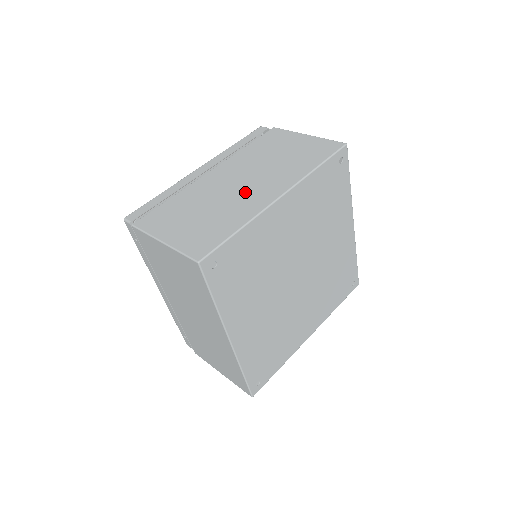
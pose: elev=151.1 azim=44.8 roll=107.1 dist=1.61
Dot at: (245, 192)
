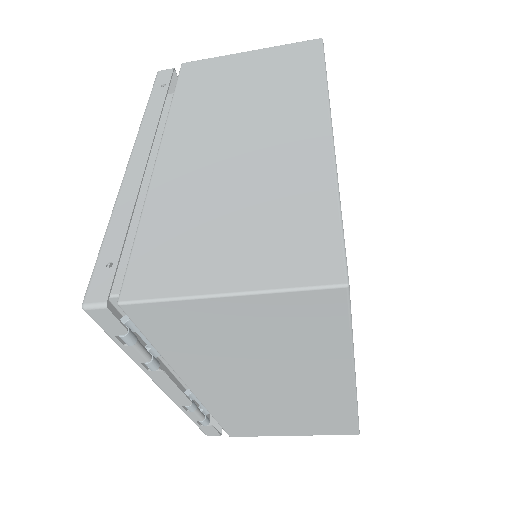
Dot at: occluded
